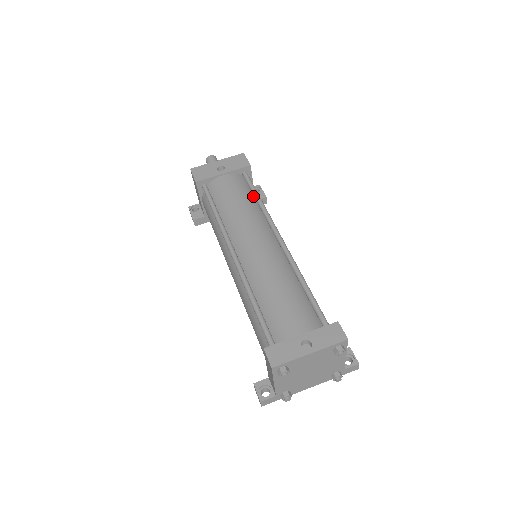
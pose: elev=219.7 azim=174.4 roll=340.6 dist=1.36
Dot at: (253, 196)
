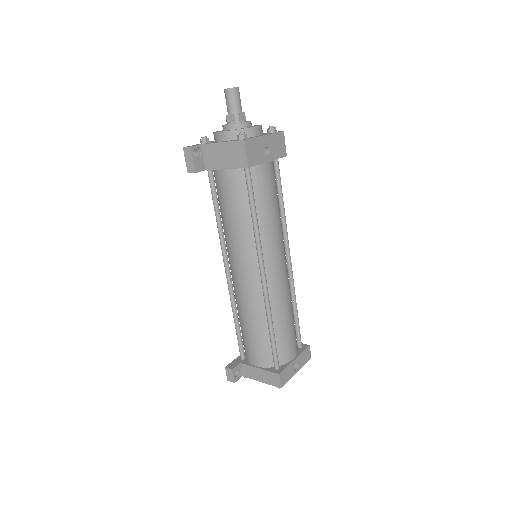
Dot at: occluded
